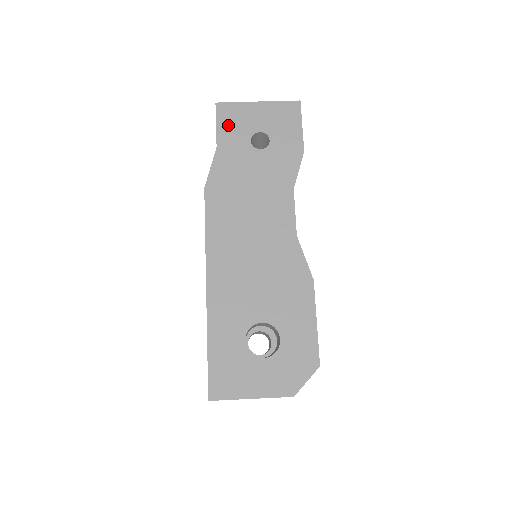
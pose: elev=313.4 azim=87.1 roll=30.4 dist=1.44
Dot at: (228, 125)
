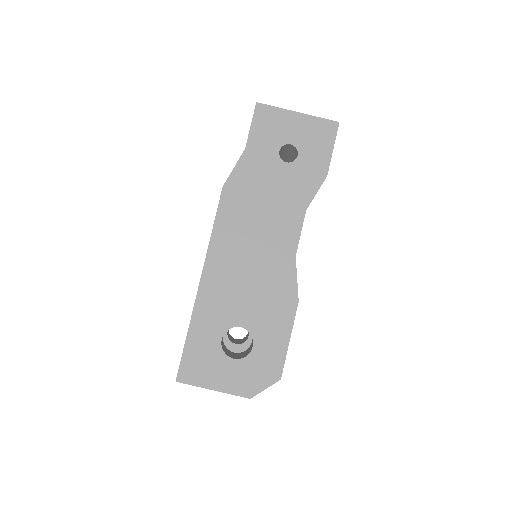
Dot at: (262, 129)
